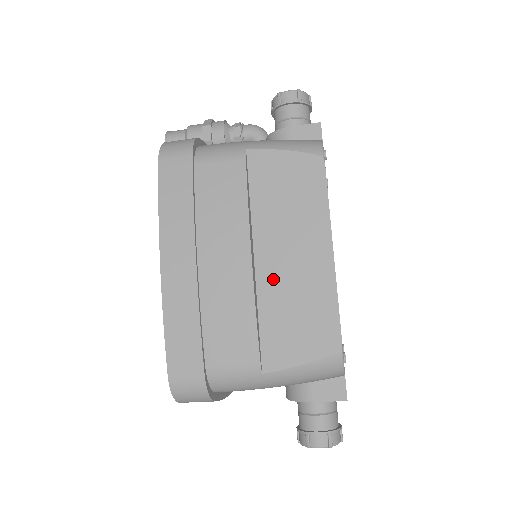
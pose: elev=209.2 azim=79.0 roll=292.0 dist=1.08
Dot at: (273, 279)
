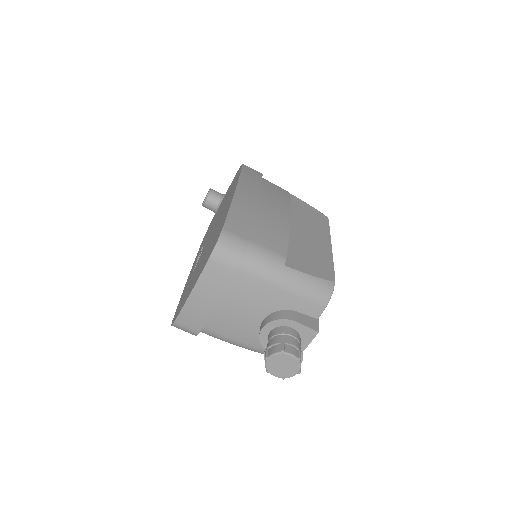
Dot at: (297, 236)
